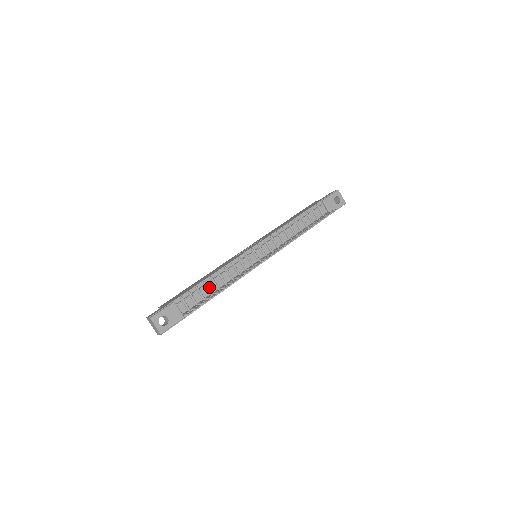
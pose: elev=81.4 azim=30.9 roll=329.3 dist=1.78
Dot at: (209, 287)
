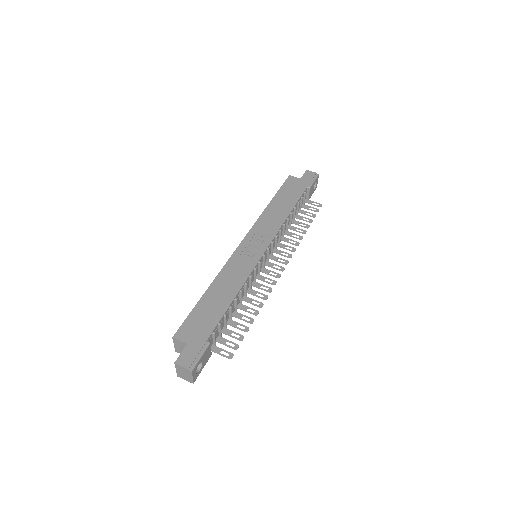
Dot at: (231, 310)
